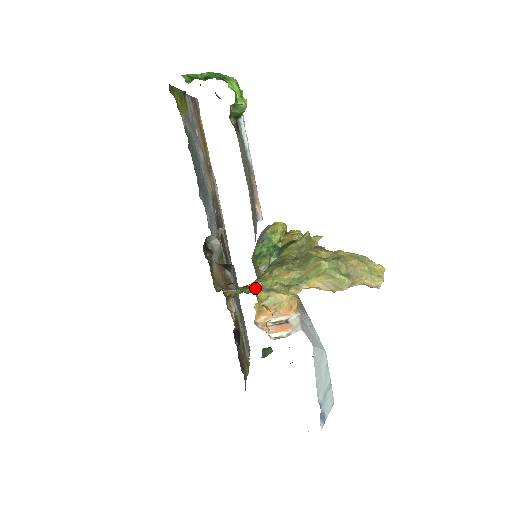
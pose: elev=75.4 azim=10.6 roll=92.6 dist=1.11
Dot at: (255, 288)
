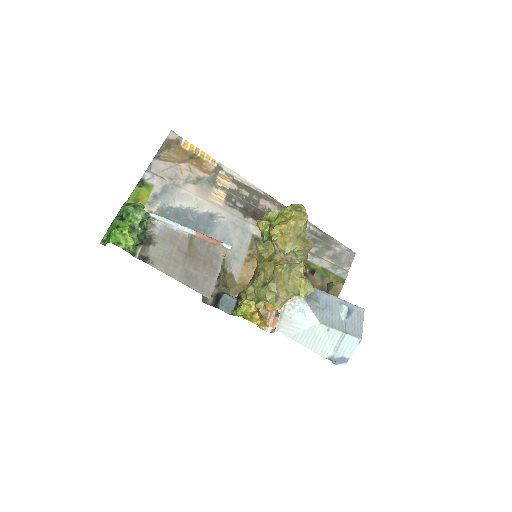
Dot at: (241, 307)
